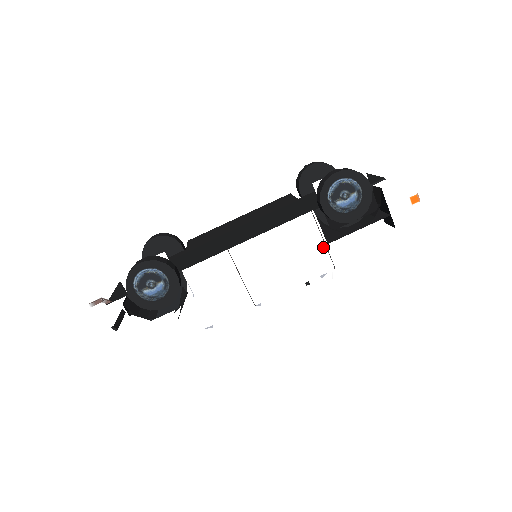
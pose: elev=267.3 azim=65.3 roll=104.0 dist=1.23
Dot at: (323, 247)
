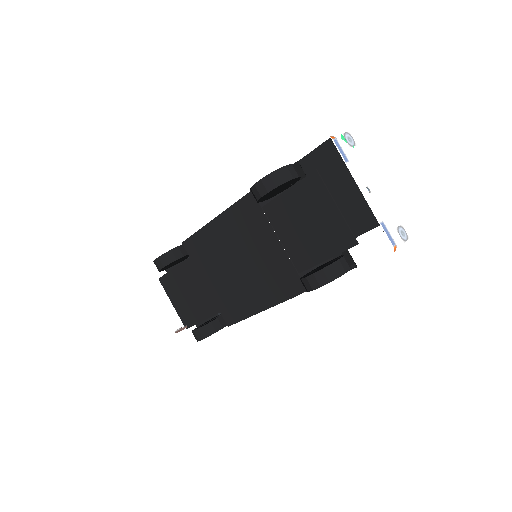
Dot at: occluded
